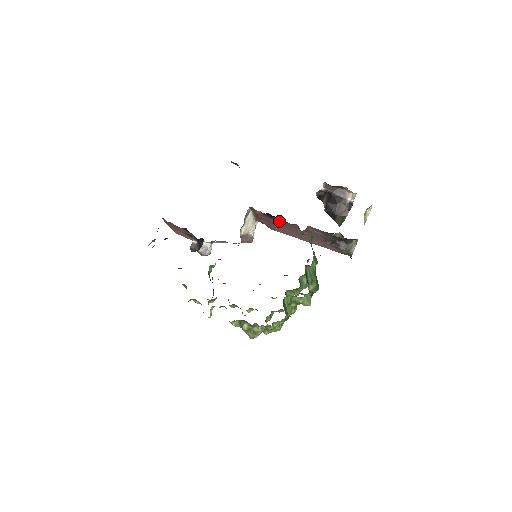
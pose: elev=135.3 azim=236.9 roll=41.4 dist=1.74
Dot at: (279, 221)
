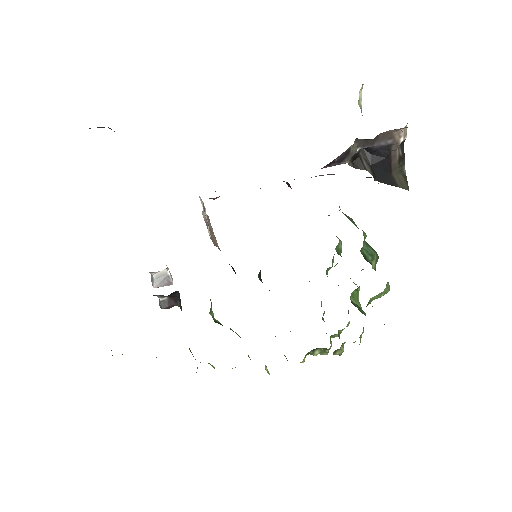
Dot at: occluded
